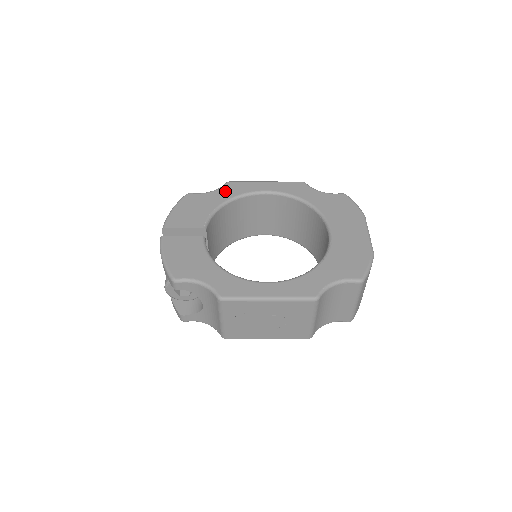
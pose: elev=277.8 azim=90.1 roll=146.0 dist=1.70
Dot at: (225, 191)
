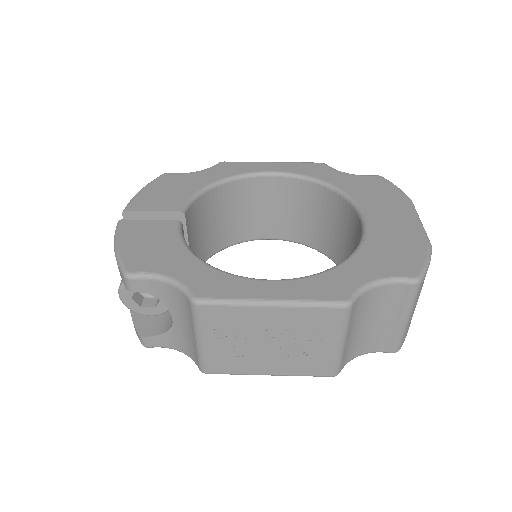
Dot at: (216, 171)
